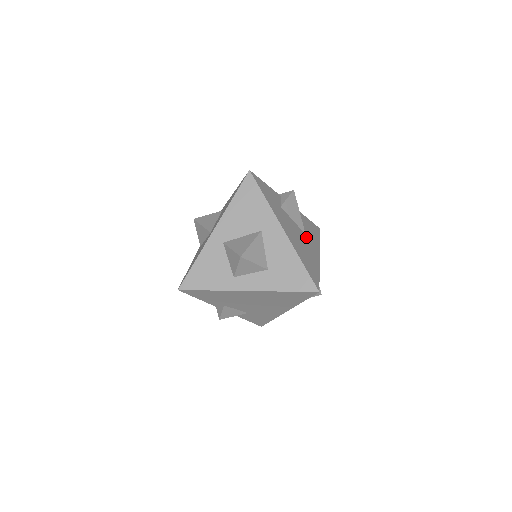
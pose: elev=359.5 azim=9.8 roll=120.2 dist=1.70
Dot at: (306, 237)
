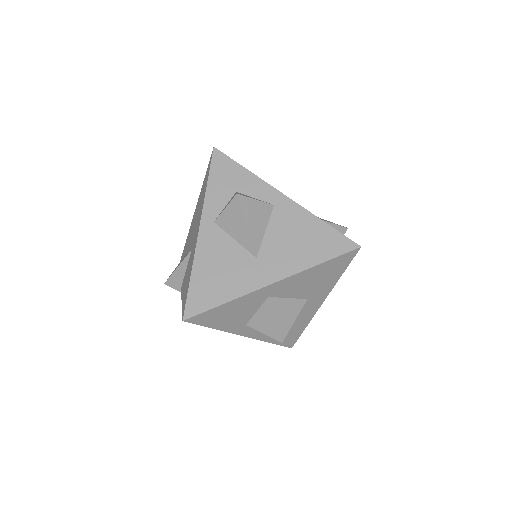
Dot at: occluded
